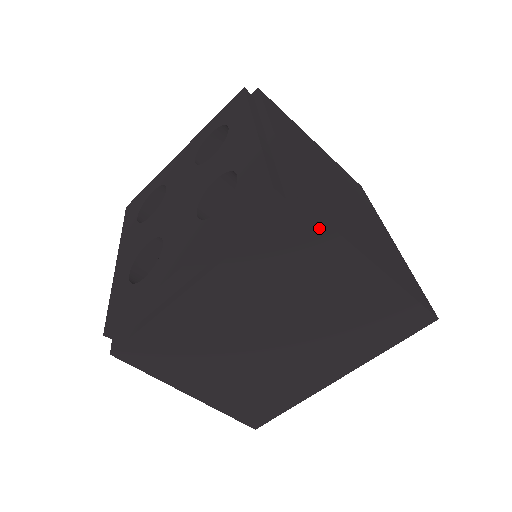
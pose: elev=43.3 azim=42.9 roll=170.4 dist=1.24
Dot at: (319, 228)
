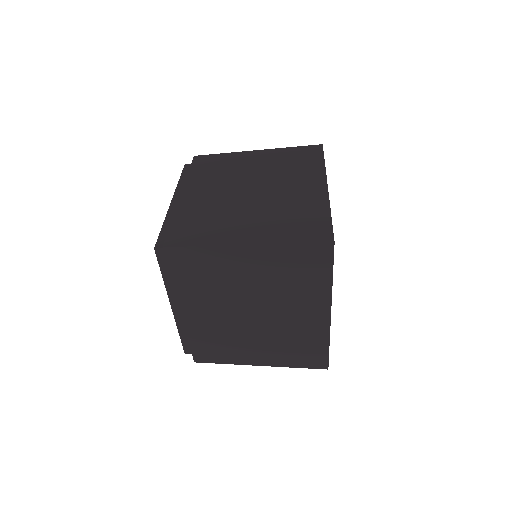
Dot at: (190, 251)
